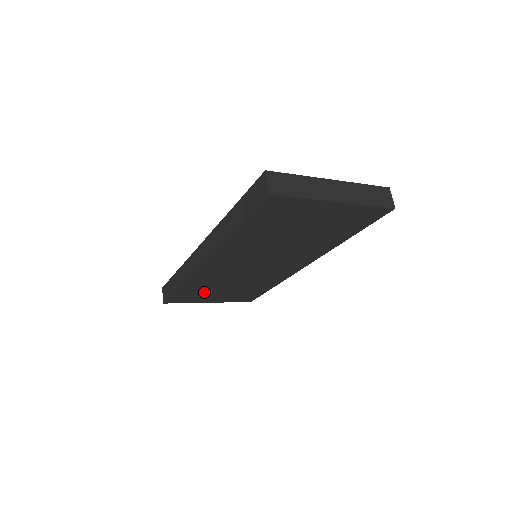
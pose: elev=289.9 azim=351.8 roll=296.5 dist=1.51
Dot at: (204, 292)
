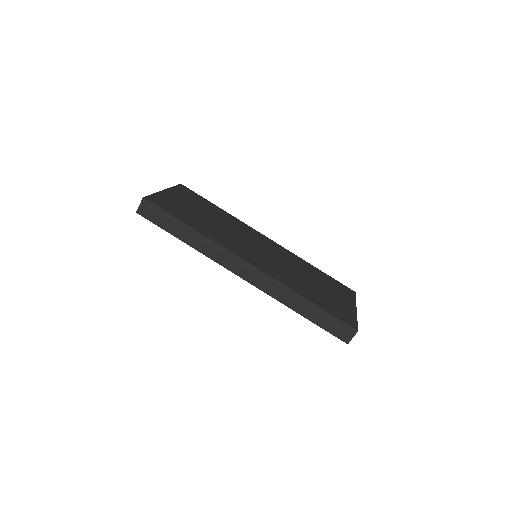
Dot at: occluded
